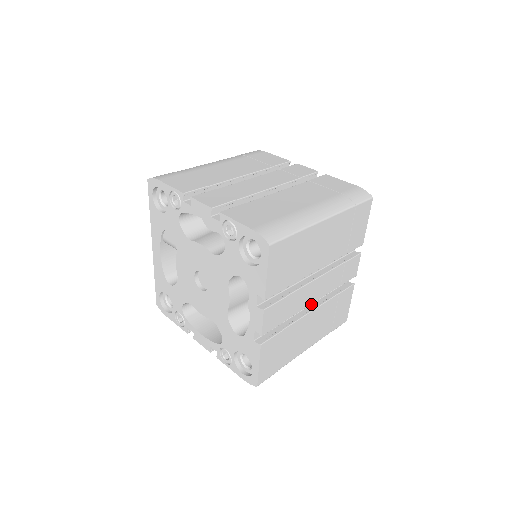
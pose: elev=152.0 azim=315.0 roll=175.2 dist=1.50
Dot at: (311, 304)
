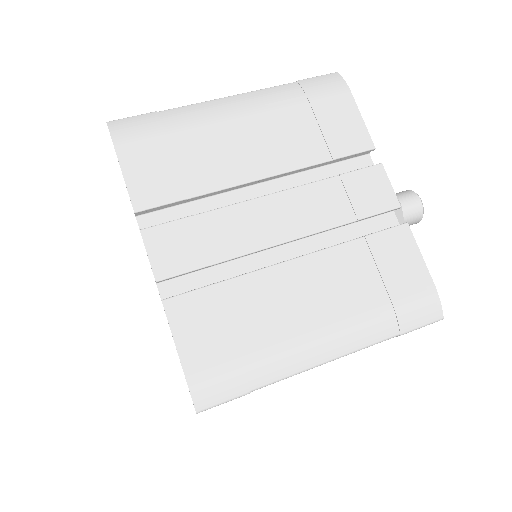
Dot at: occluded
